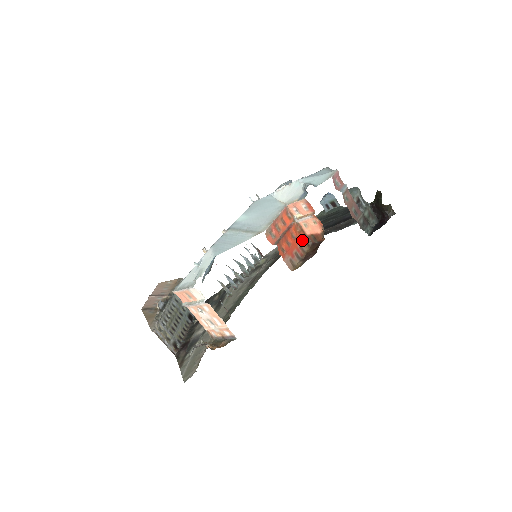
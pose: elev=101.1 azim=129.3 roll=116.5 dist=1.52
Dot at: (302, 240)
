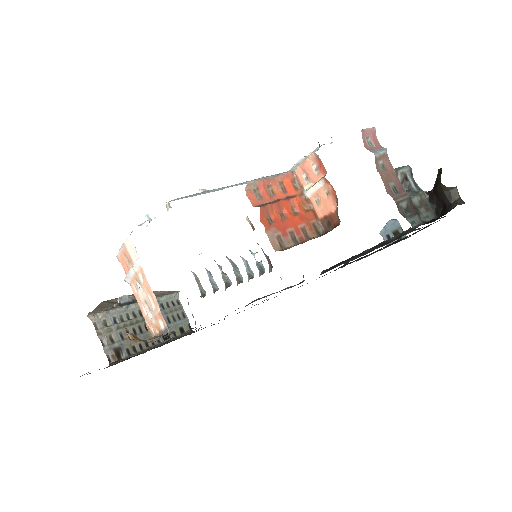
Dot at: (309, 222)
